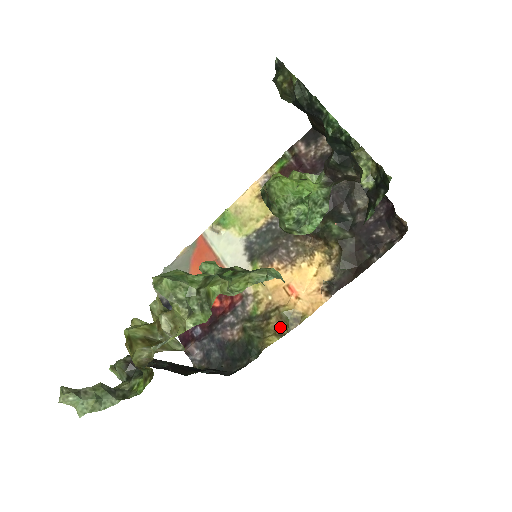
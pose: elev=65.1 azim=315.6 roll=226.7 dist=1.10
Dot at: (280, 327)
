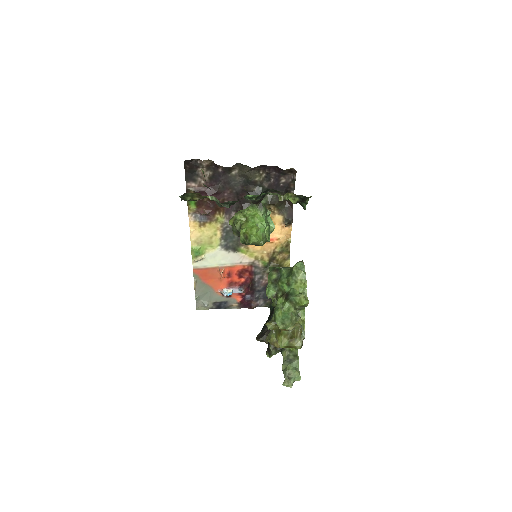
Dot at: (284, 255)
